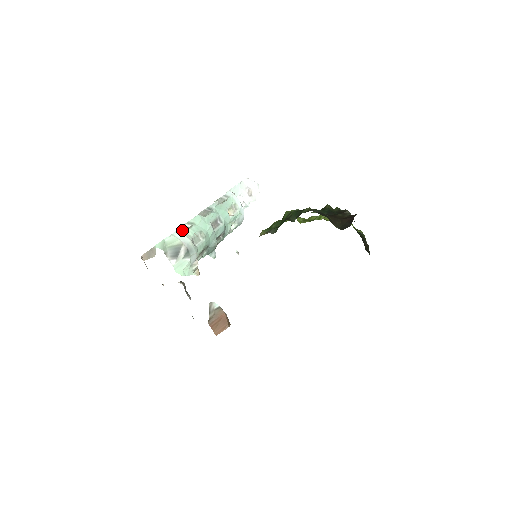
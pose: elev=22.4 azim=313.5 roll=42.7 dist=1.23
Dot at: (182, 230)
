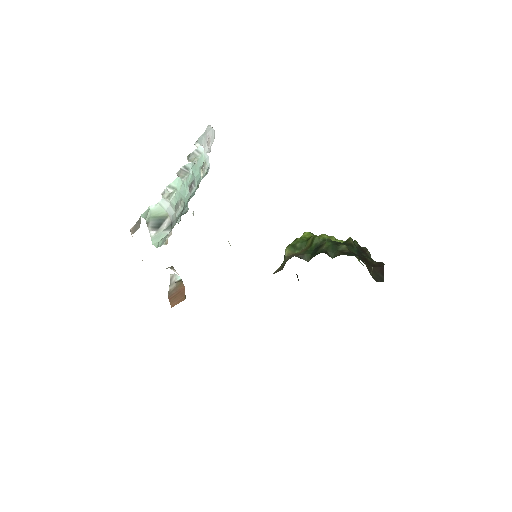
Dot at: (164, 195)
